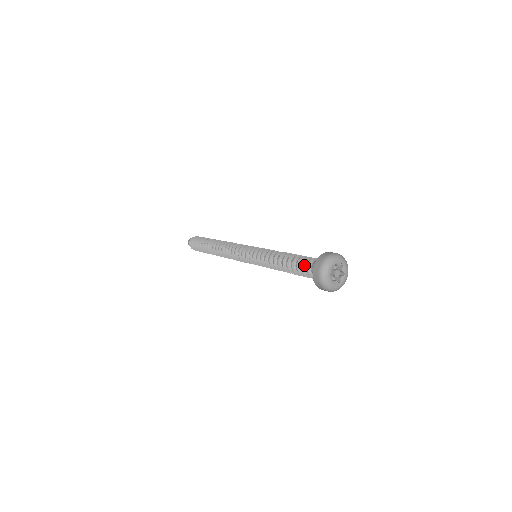
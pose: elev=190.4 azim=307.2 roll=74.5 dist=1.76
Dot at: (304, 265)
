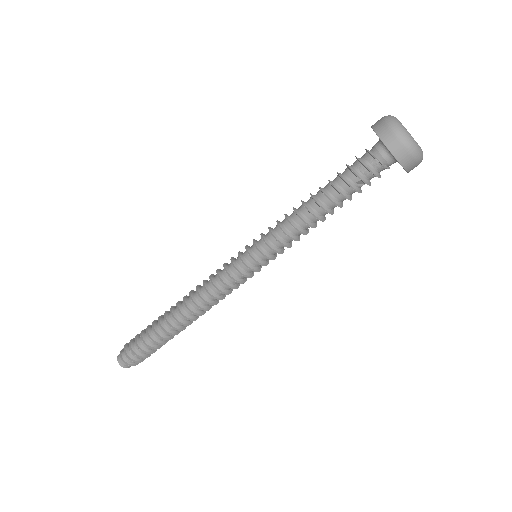
Dot at: (360, 177)
